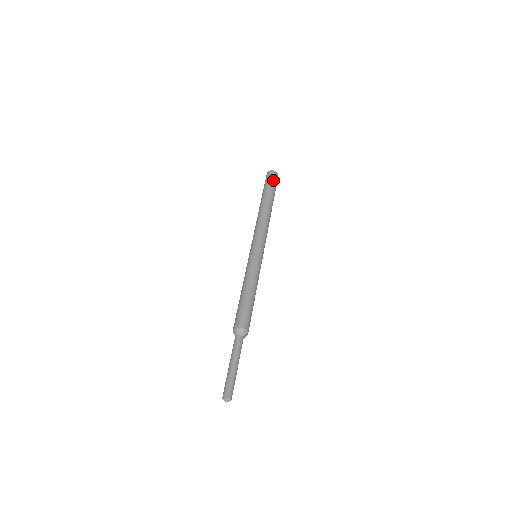
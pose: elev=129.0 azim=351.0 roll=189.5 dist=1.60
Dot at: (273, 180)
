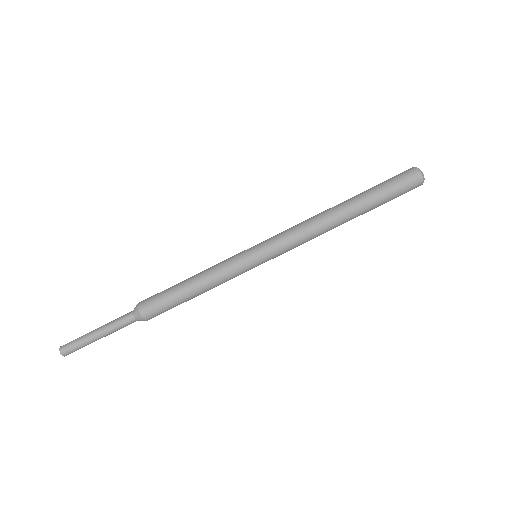
Dot at: (397, 181)
